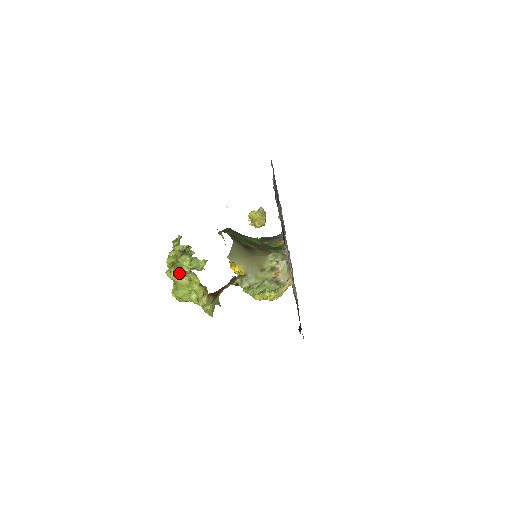
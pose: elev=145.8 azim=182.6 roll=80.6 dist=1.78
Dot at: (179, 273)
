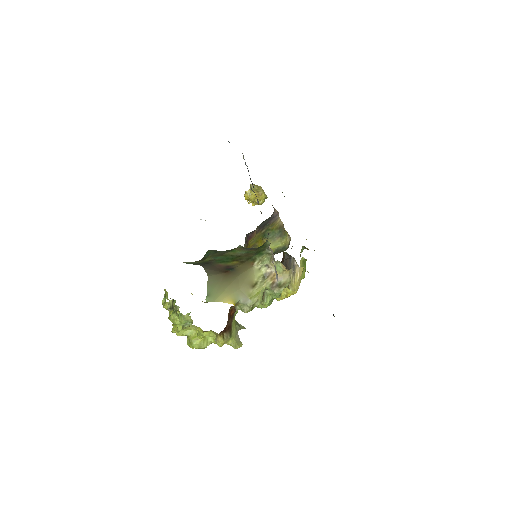
Dot at: occluded
